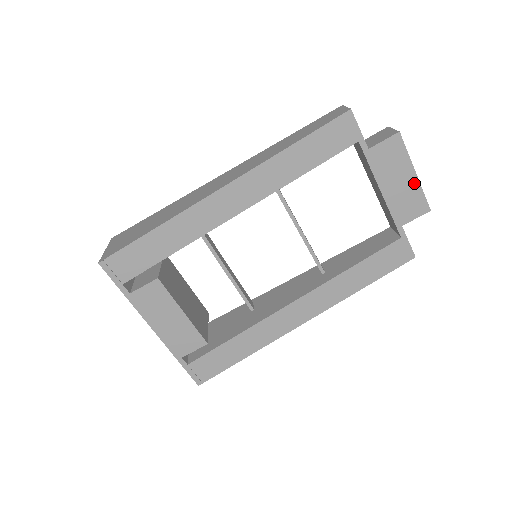
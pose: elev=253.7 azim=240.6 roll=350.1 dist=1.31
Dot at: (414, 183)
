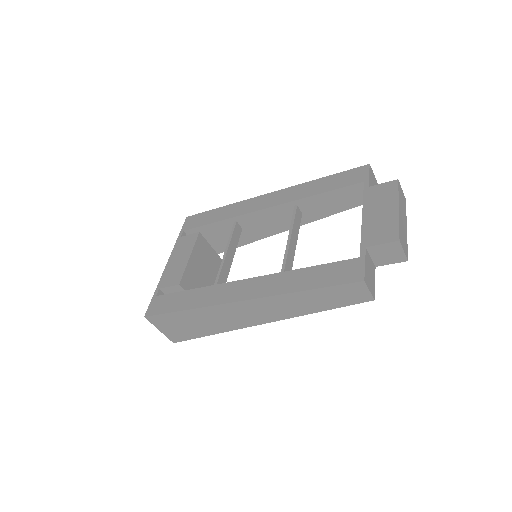
Dot at: occluded
